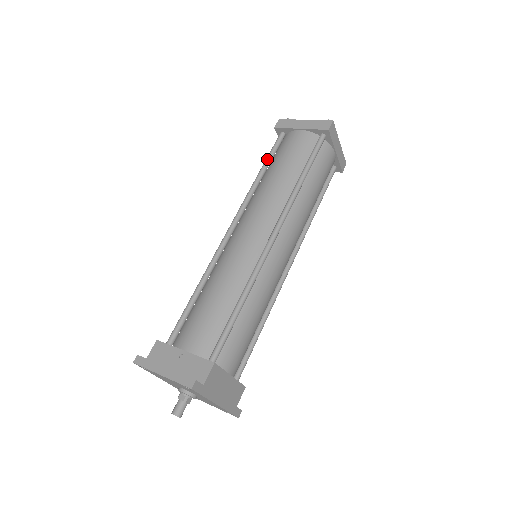
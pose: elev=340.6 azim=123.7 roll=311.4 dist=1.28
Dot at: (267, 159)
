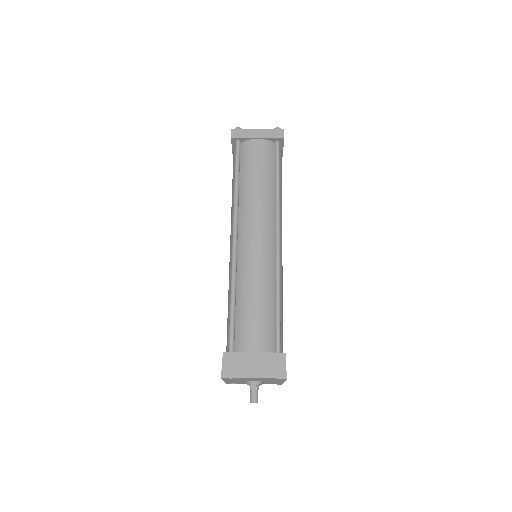
Dot at: (237, 169)
